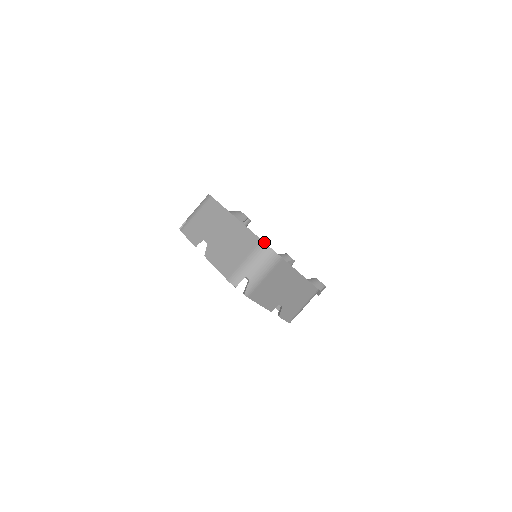
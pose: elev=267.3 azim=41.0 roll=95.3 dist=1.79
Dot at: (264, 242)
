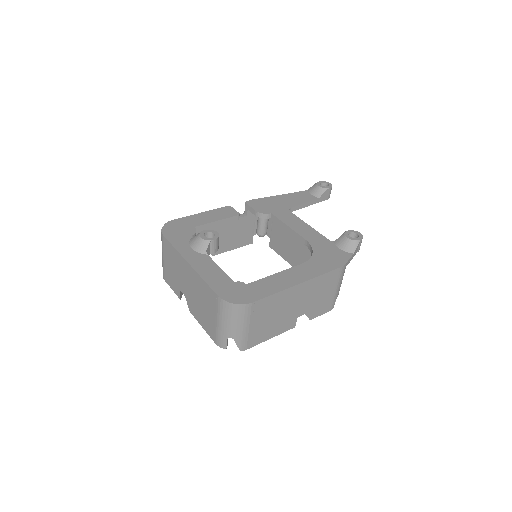
Dot at: (221, 298)
